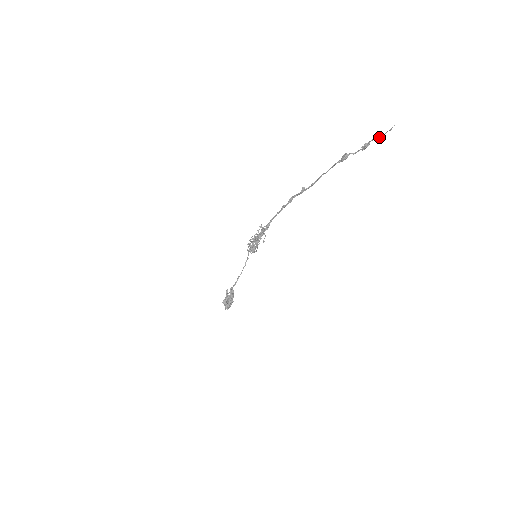
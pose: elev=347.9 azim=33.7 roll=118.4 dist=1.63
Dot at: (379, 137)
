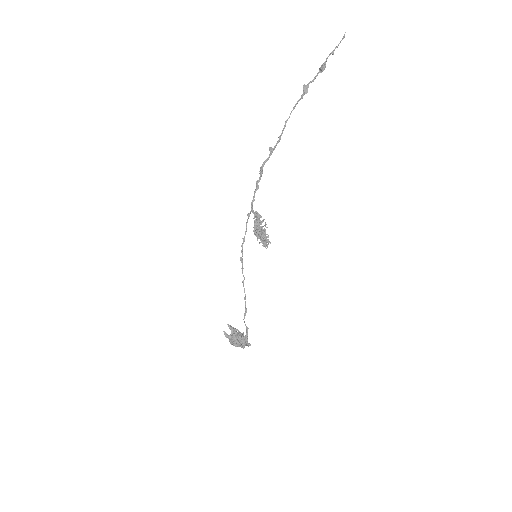
Dot at: occluded
